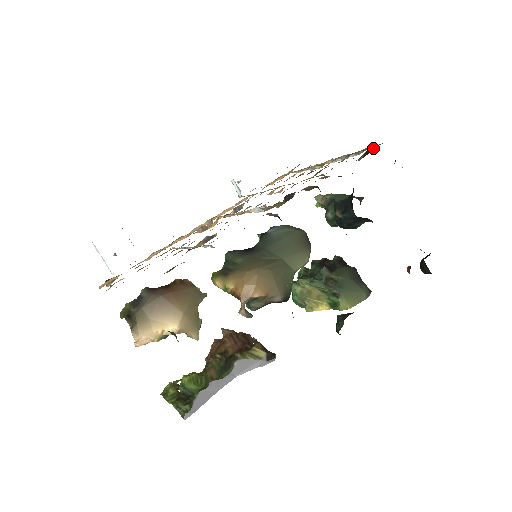
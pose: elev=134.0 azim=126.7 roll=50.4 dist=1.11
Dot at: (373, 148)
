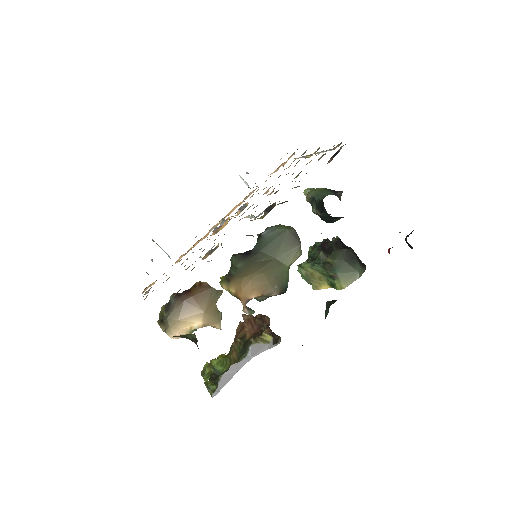
Dot at: occluded
